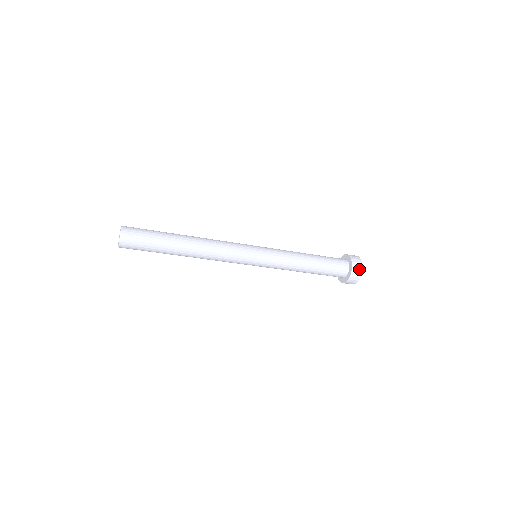
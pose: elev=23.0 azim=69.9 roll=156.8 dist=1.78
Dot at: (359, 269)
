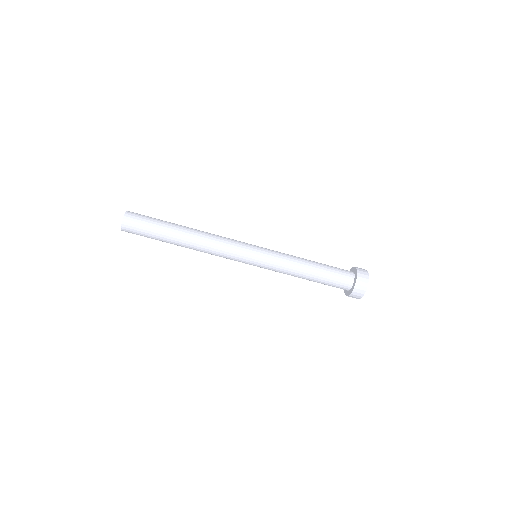
Dot at: occluded
